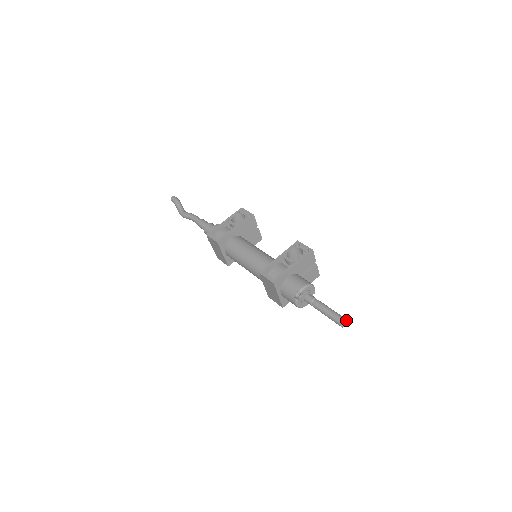
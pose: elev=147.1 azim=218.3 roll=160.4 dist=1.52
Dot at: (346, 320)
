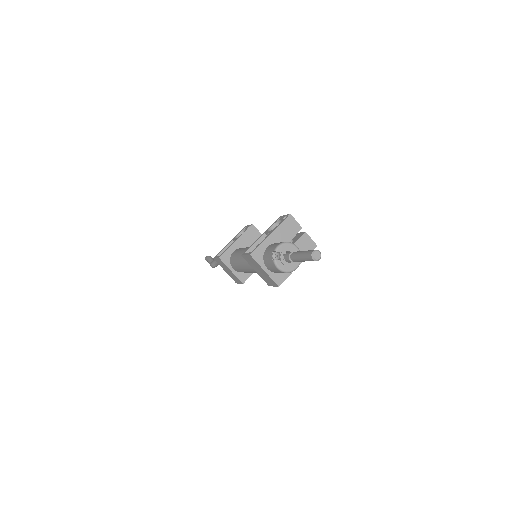
Dot at: (316, 250)
